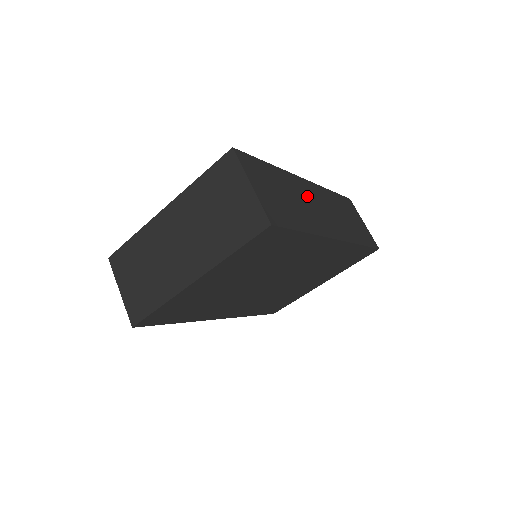
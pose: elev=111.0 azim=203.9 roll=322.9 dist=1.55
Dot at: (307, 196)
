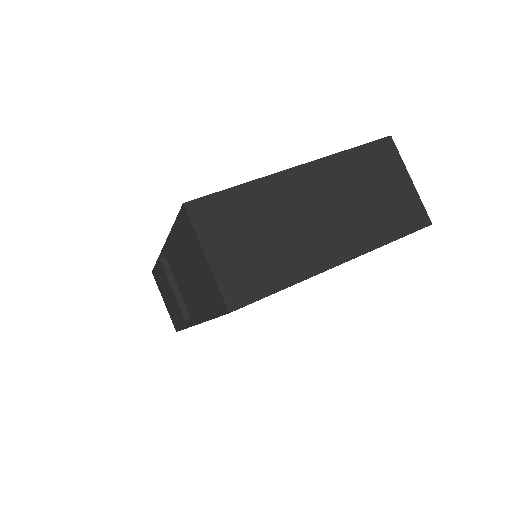
Dot at: occluded
